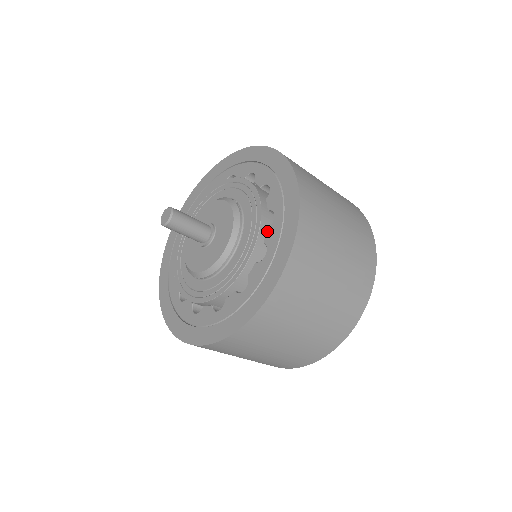
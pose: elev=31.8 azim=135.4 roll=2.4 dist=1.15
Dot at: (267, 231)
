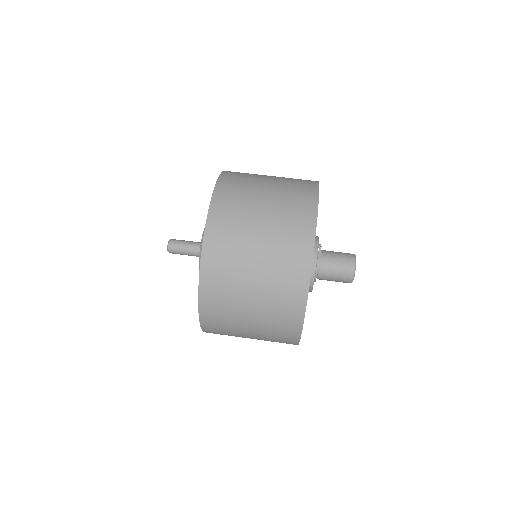
Dot at: occluded
